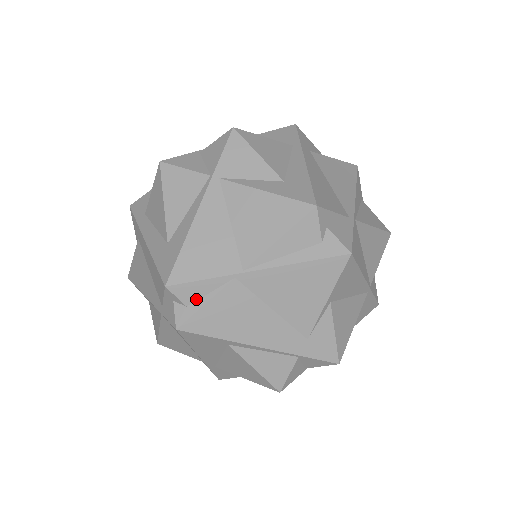
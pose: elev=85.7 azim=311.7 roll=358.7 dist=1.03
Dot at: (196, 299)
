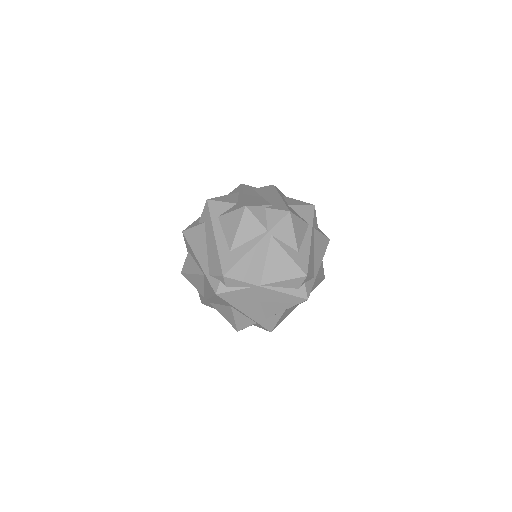
Dot at: (232, 286)
